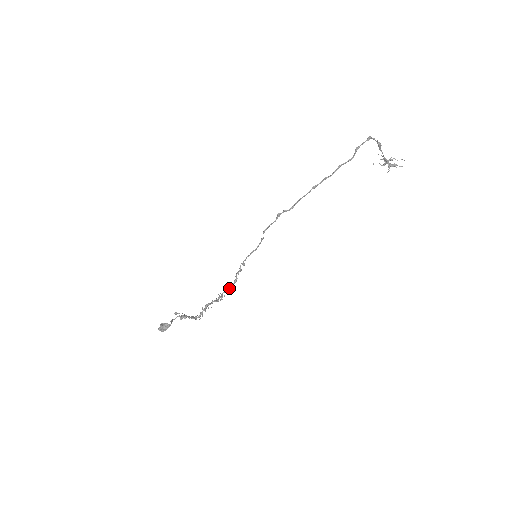
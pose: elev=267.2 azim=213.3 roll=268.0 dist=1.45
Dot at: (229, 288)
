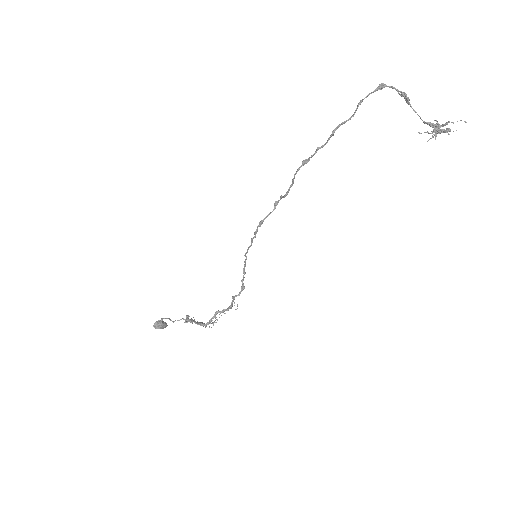
Dot at: (237, 295)
